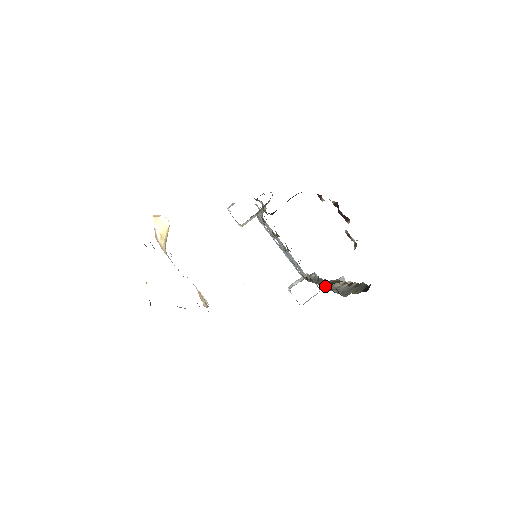
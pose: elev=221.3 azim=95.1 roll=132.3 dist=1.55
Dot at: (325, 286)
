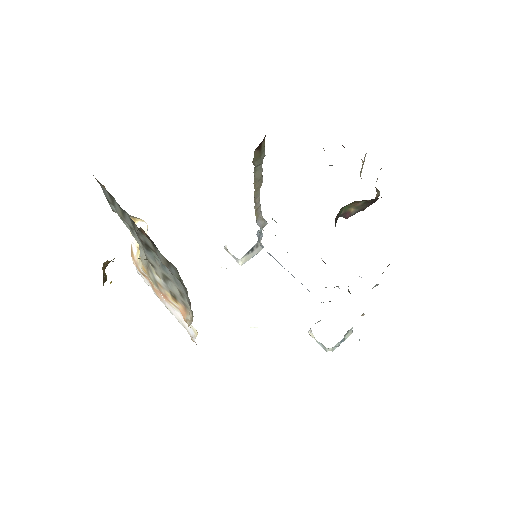
Dot at: occluded
